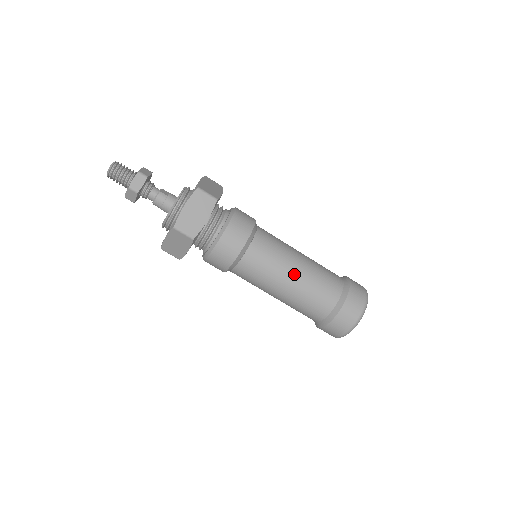
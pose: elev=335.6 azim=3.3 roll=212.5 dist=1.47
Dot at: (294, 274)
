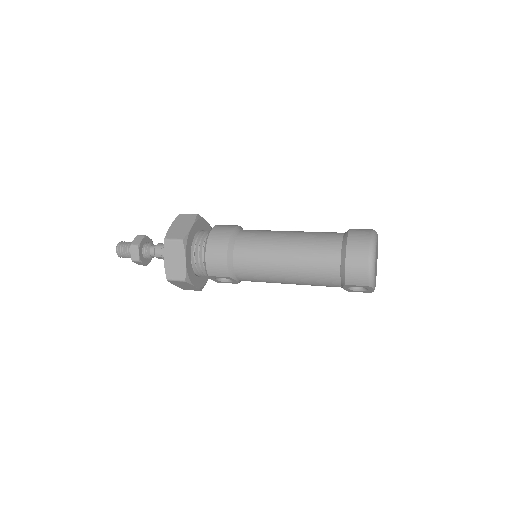
Dot at: (287, 237)
